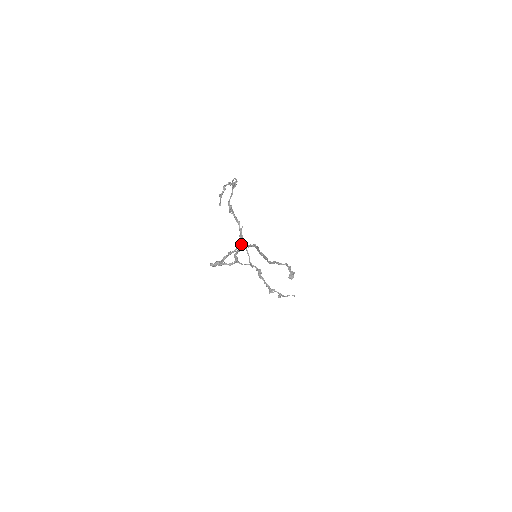
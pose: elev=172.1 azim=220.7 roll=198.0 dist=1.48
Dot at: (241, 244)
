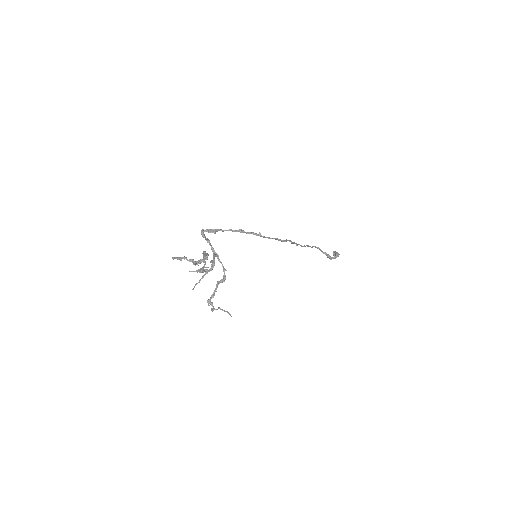
Dot at: occluded
